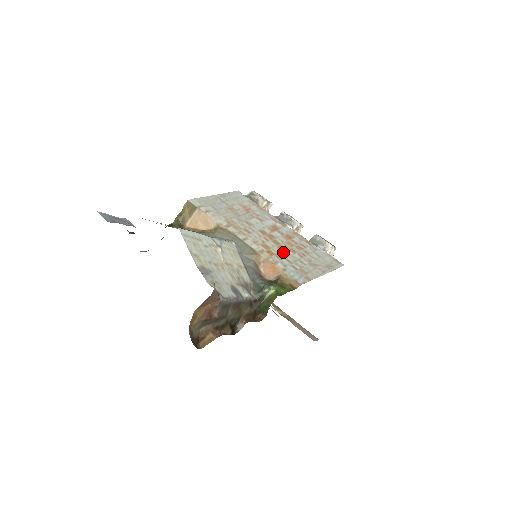
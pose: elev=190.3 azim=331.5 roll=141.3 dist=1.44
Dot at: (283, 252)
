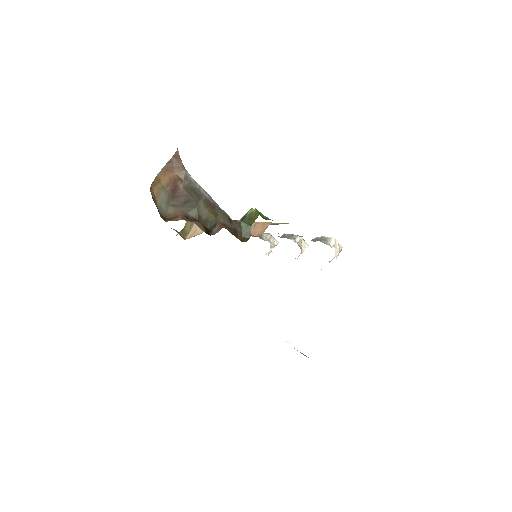
Dot at: occluded
